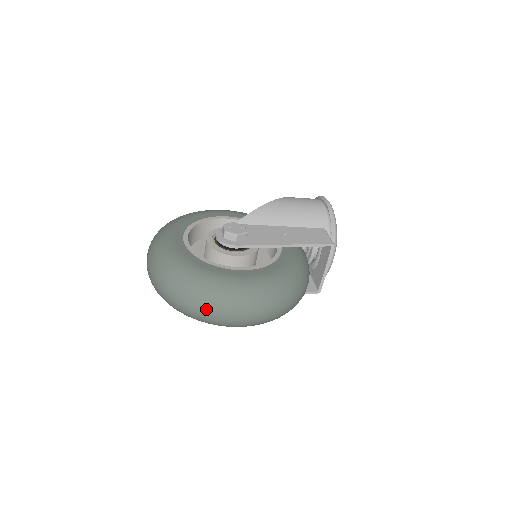
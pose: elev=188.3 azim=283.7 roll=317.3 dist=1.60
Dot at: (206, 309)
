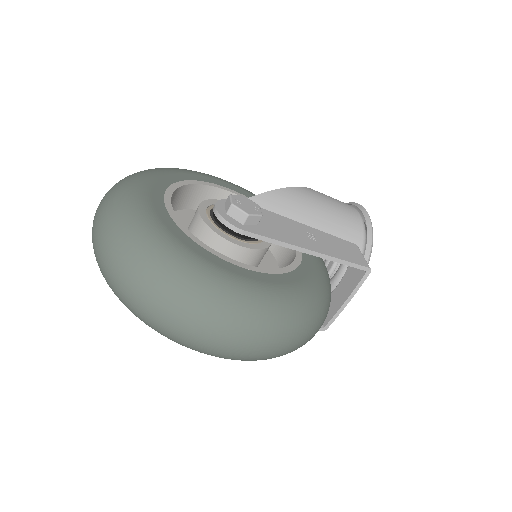
Dot at: (177, 316)
